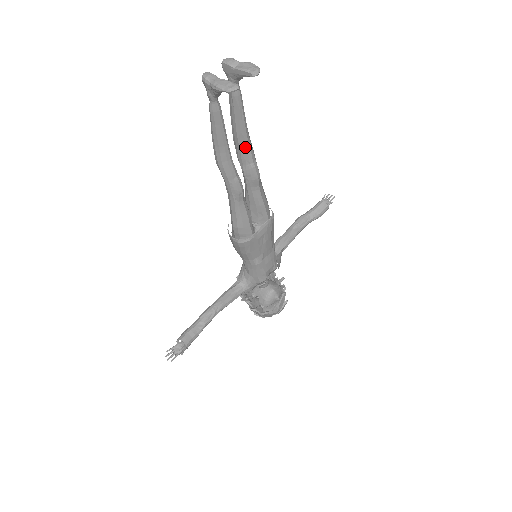
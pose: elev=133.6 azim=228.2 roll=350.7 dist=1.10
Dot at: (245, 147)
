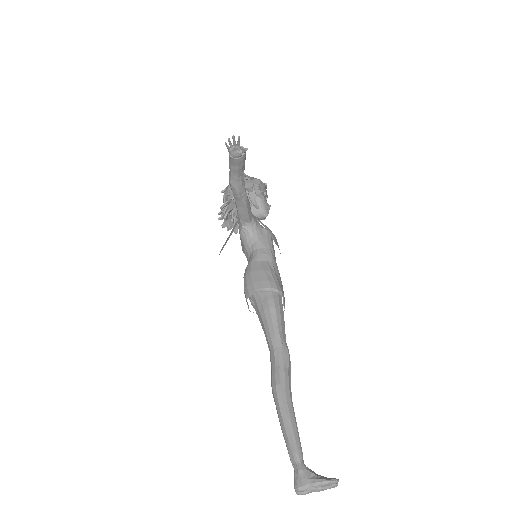
Dot at: (288, 392)
